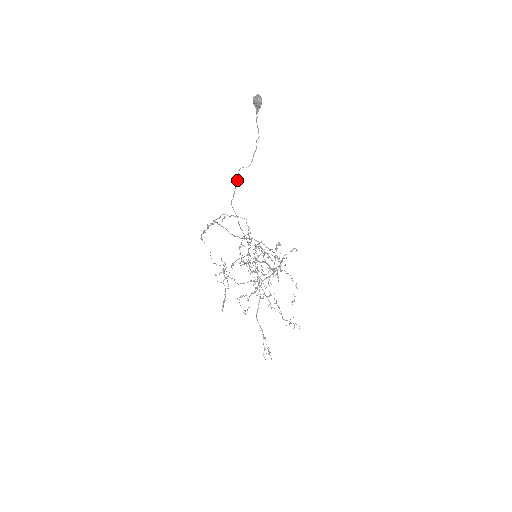
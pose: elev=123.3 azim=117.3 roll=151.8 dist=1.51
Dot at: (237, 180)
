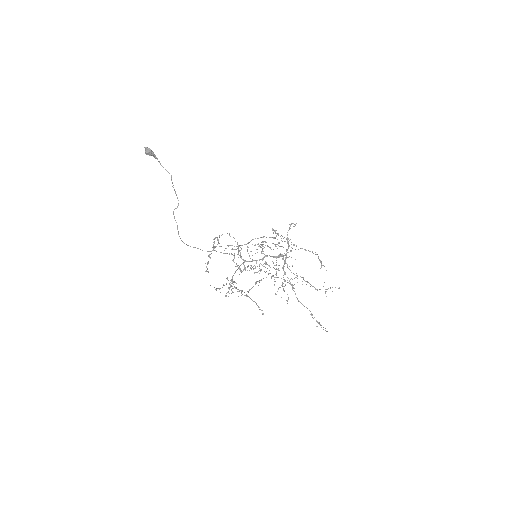
Dot at: (176, 222)
